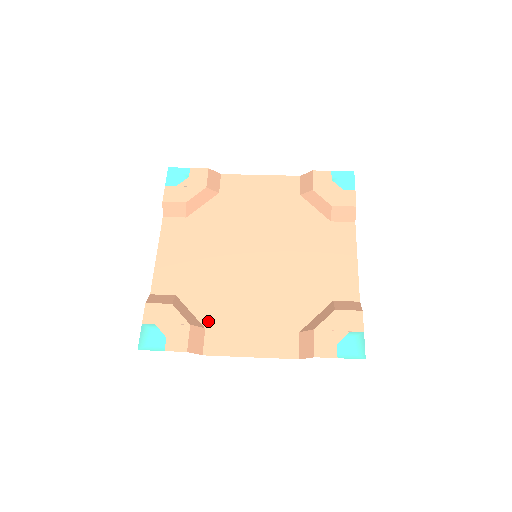
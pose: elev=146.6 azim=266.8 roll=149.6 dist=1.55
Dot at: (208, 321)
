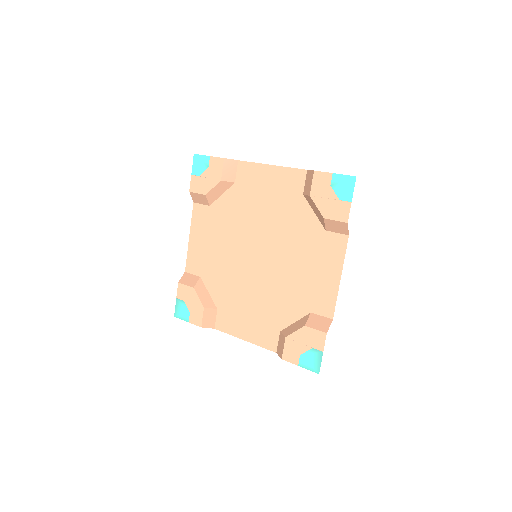
Dot at: (219, 304)
